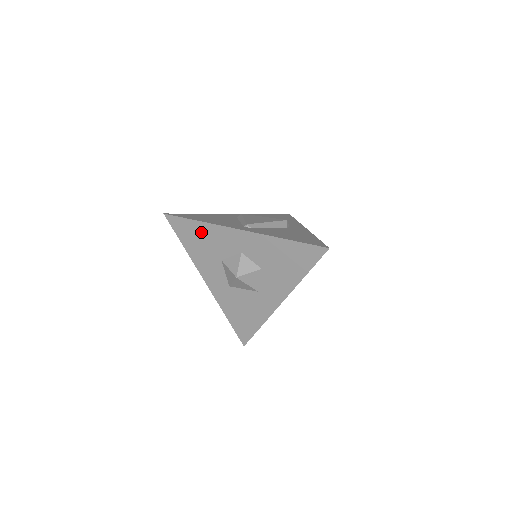
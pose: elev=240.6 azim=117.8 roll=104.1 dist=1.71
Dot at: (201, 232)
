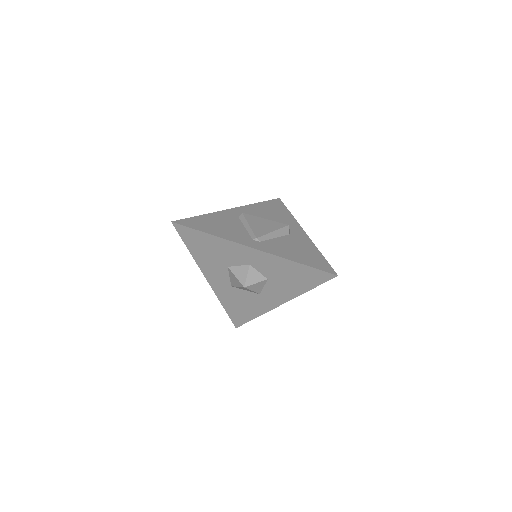
Dot at: (210, 243)
